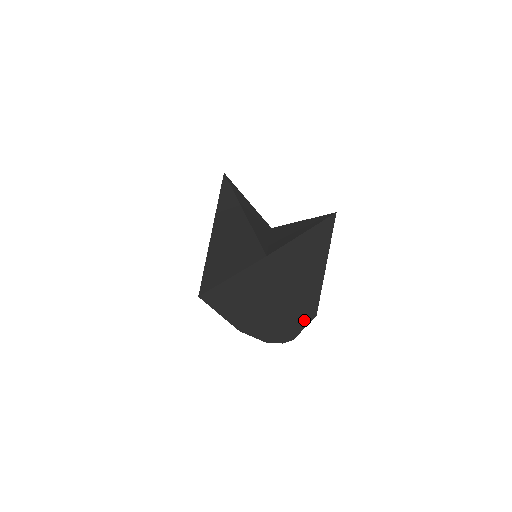
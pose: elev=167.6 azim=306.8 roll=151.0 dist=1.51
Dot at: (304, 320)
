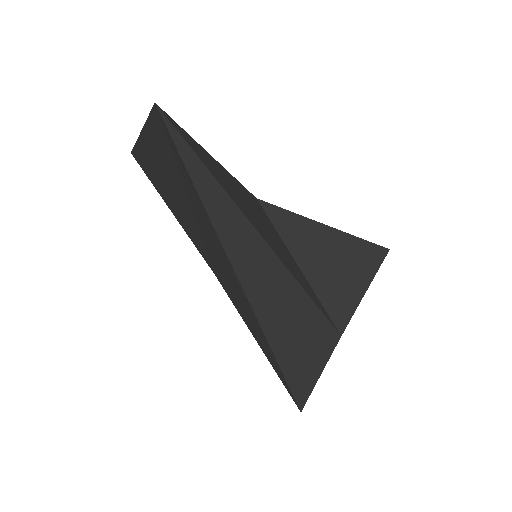
Dot at: occluded
